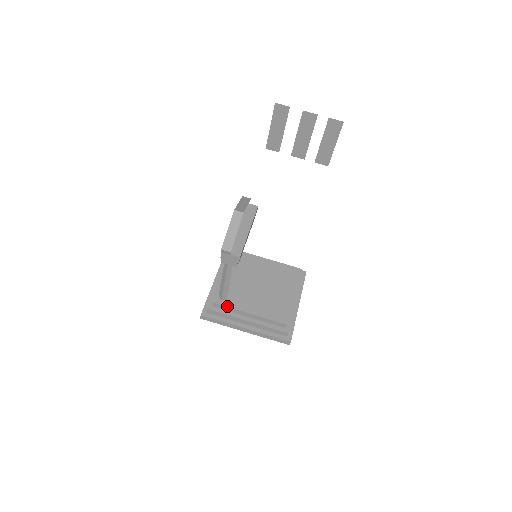
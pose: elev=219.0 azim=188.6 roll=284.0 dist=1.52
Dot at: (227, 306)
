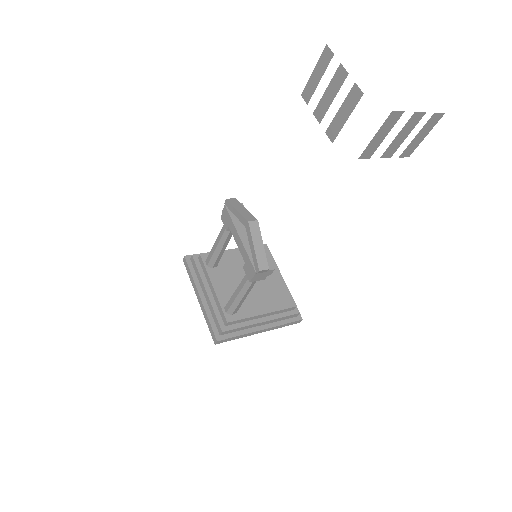
Dot at: (241, 319)
